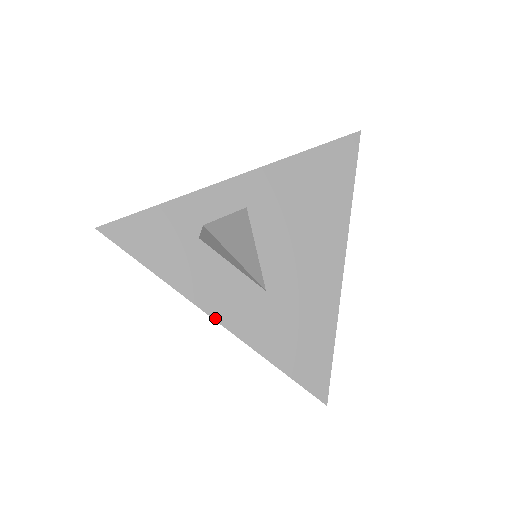
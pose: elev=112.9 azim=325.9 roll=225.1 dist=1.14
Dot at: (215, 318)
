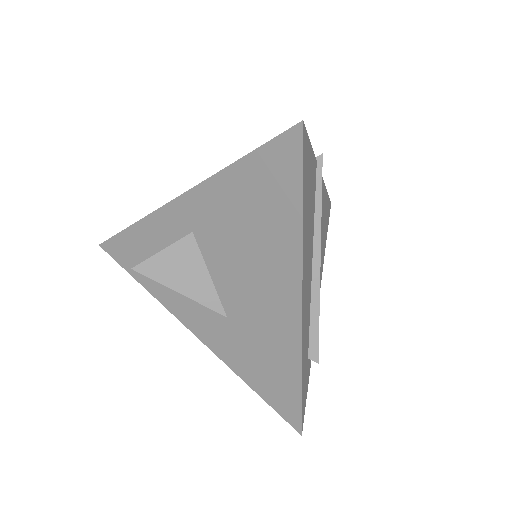
Dot at: (192, 332)
